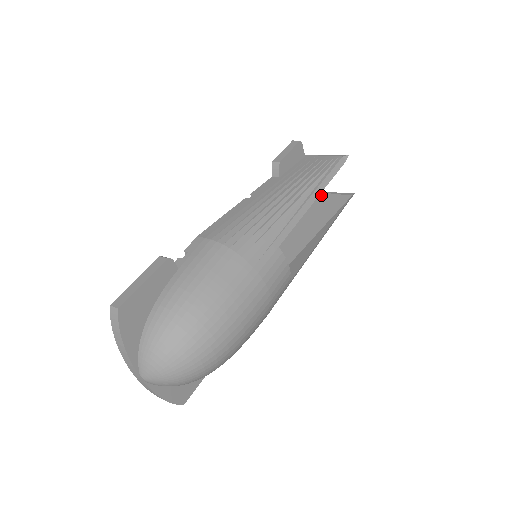
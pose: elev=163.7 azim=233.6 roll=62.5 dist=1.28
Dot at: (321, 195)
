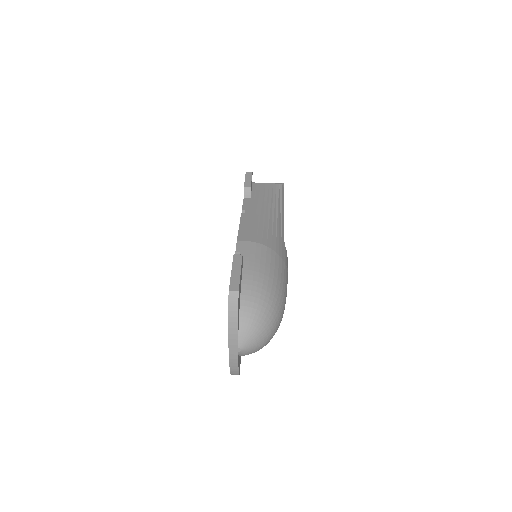
Dot at: occluded
